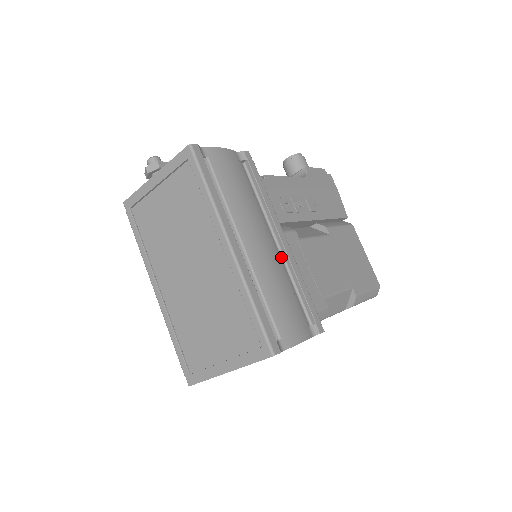
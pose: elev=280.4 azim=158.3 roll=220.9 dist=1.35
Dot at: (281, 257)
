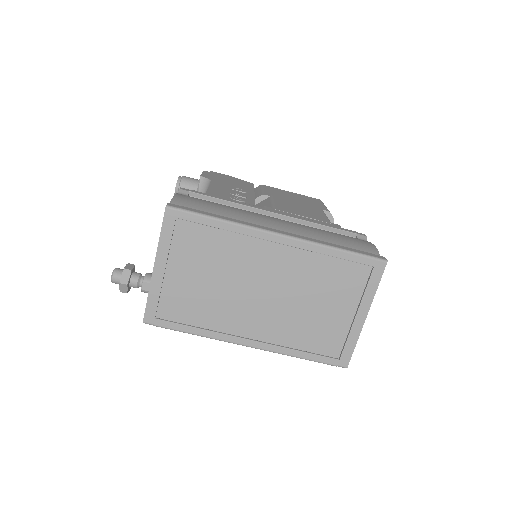
Dot at: occluded
